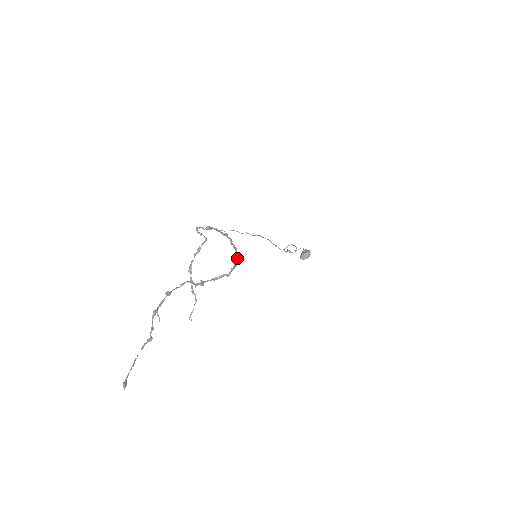
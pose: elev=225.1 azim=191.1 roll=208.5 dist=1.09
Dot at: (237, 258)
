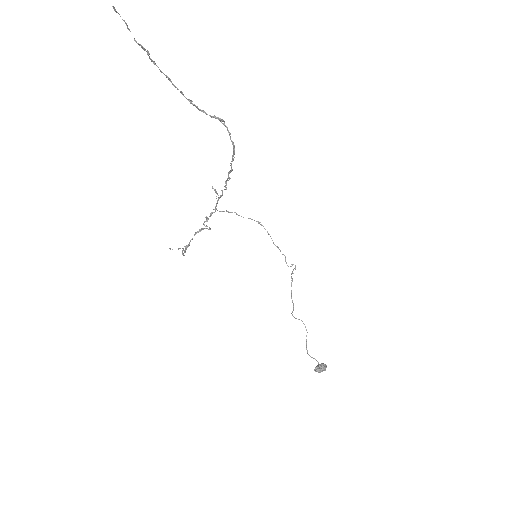
Dot at: (233, 147)
